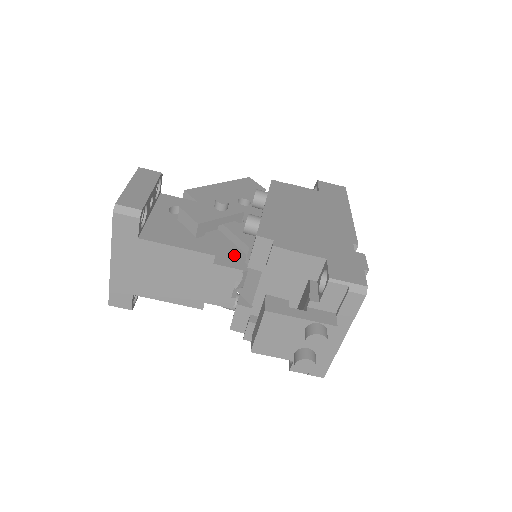
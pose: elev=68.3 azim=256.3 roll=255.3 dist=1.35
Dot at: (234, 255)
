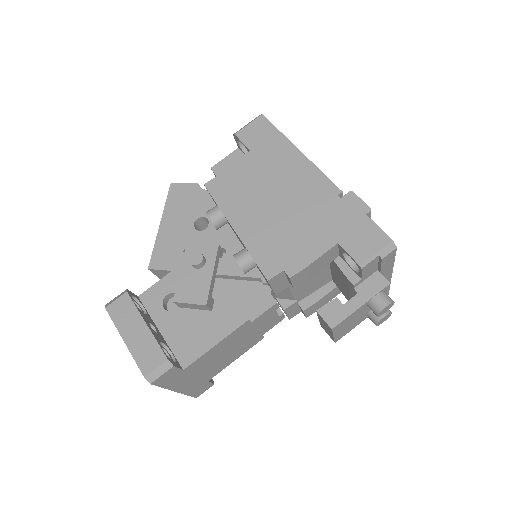
Dot at: (254, 294)
